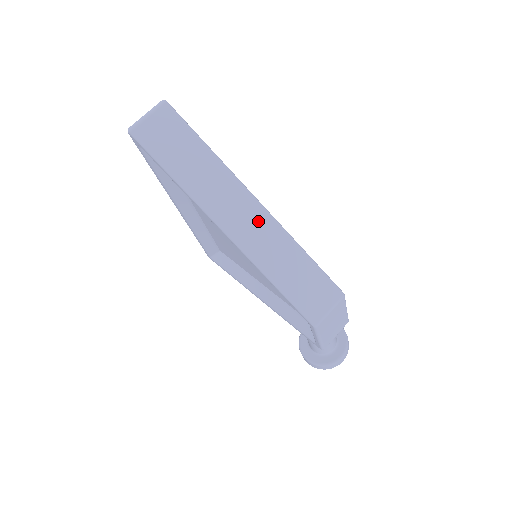
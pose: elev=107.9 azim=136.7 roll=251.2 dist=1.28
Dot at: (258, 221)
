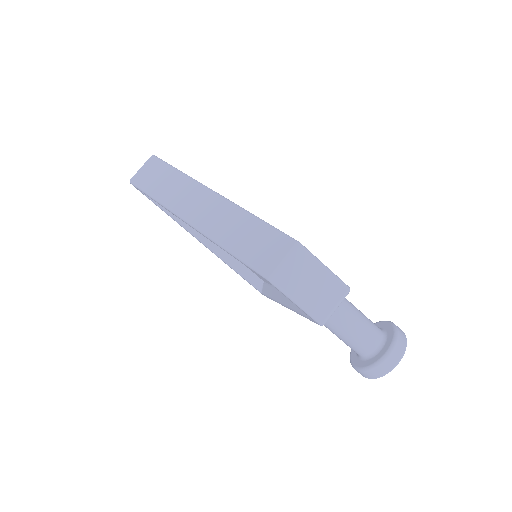
Dot at: (213, 206)
